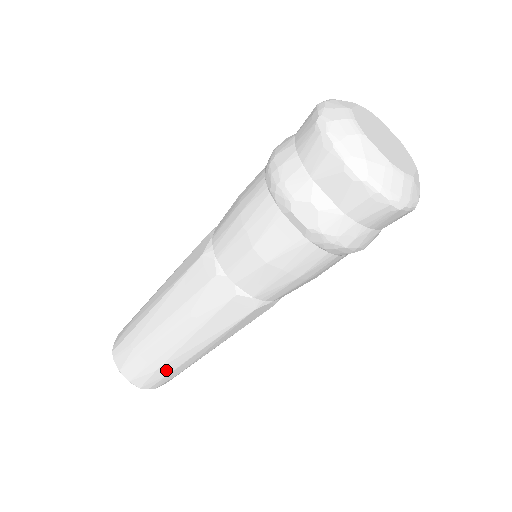
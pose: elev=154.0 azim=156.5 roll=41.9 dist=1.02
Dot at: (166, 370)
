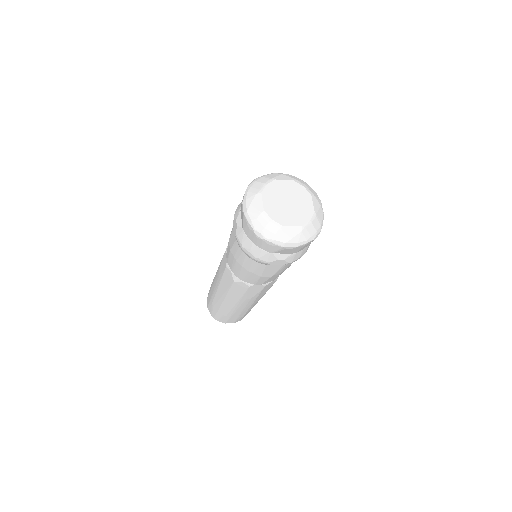
Dot at: occluded
